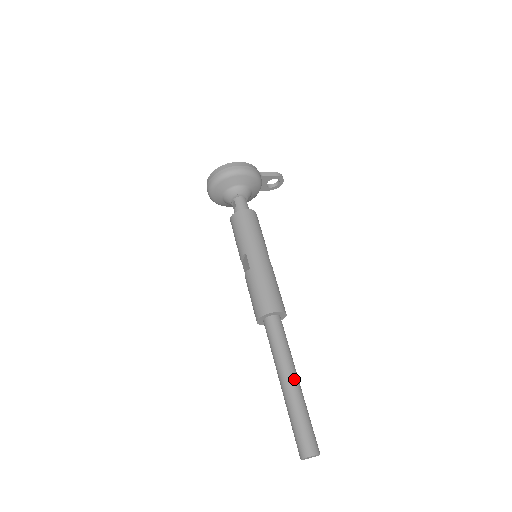
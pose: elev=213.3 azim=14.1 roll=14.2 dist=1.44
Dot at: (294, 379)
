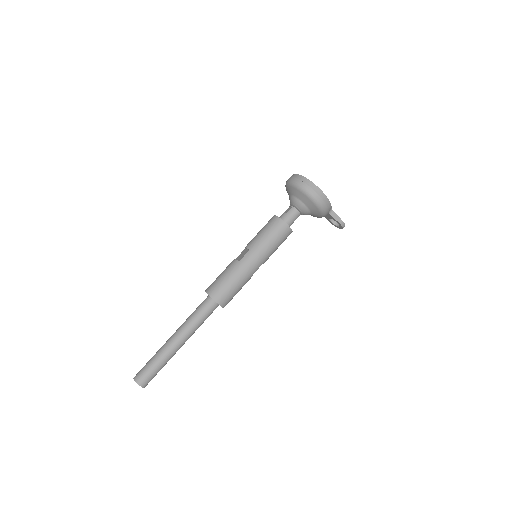
Dot at: (179, 343)
